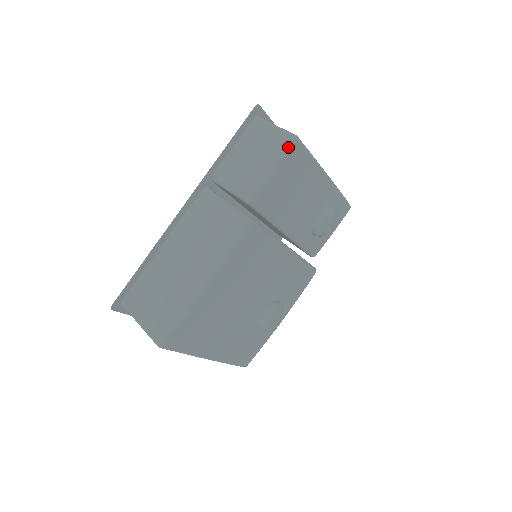
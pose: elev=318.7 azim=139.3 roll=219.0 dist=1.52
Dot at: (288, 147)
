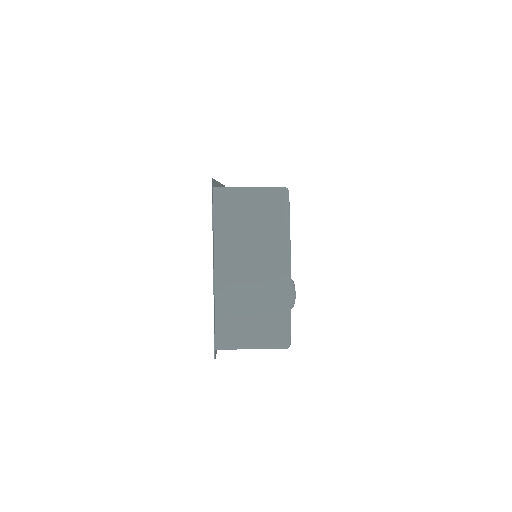
Dot at: occluded
